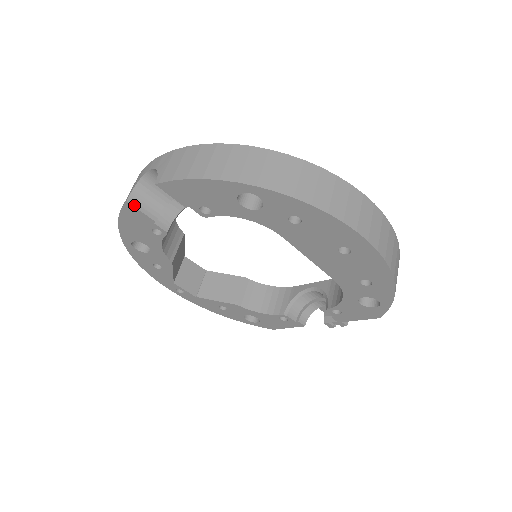
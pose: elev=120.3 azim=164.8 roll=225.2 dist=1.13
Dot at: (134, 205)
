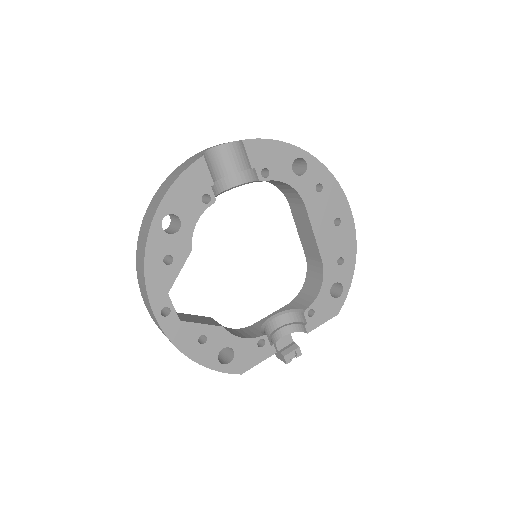
Dot at: (205, 162)
